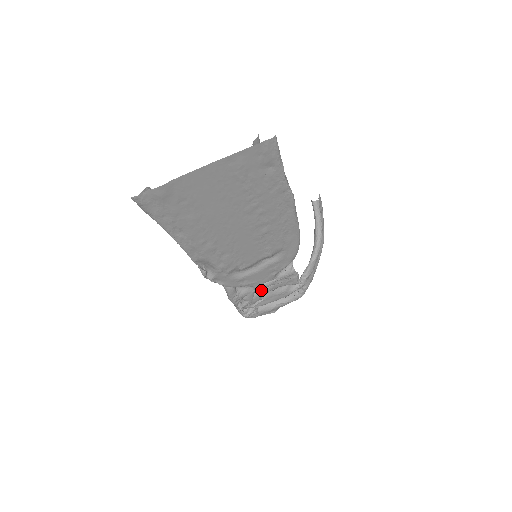
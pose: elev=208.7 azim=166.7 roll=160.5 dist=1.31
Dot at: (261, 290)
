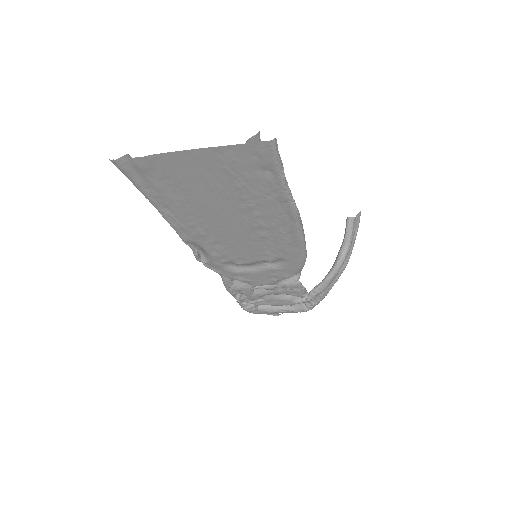
Dot at: (261, 290)
